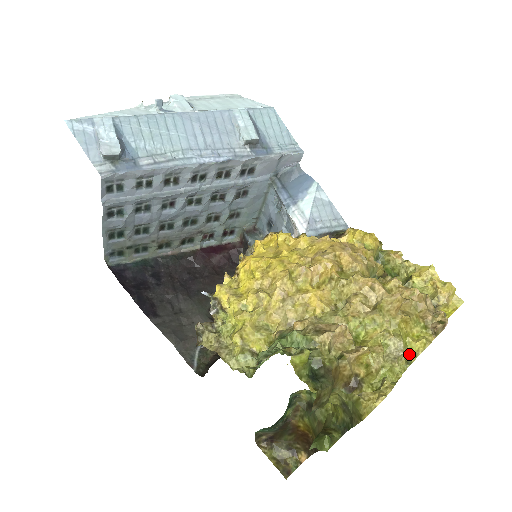
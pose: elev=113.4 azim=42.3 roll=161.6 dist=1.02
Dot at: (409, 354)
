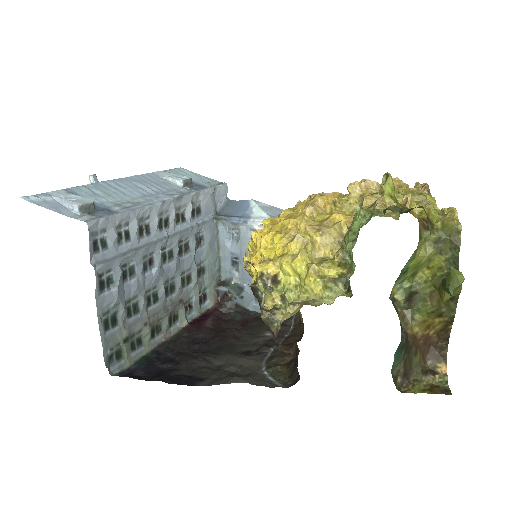
Dot at: occluded
